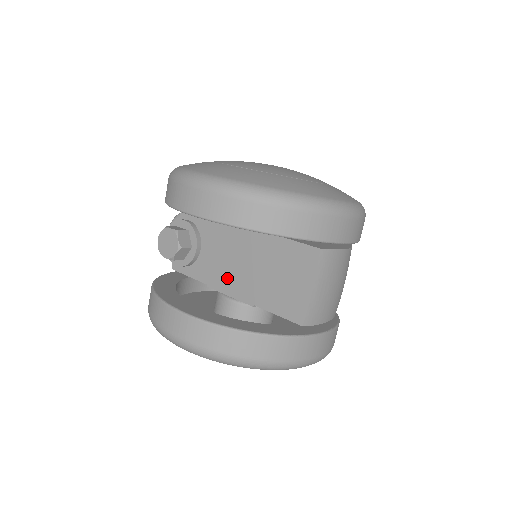
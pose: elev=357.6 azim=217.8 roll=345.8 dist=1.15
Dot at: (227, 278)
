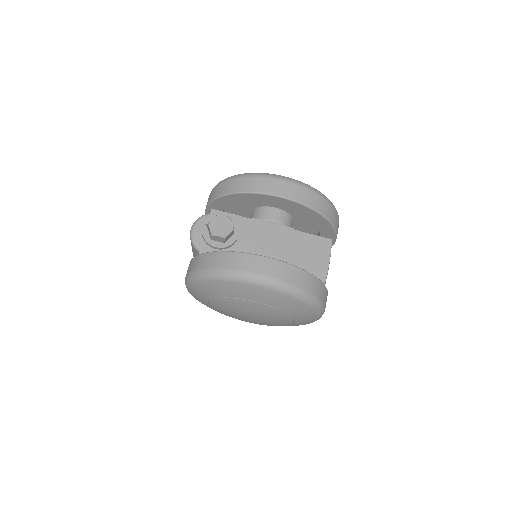
Dot at: occluded
